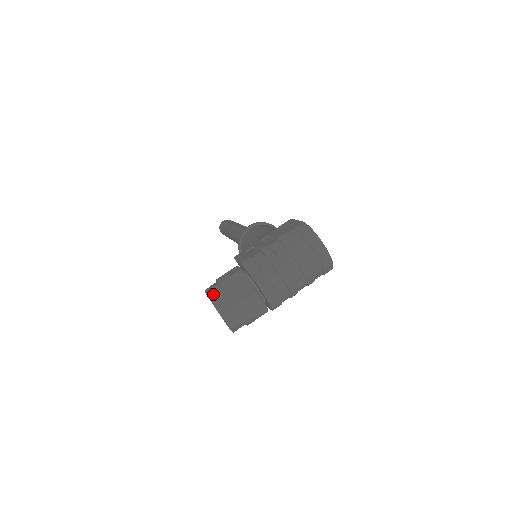
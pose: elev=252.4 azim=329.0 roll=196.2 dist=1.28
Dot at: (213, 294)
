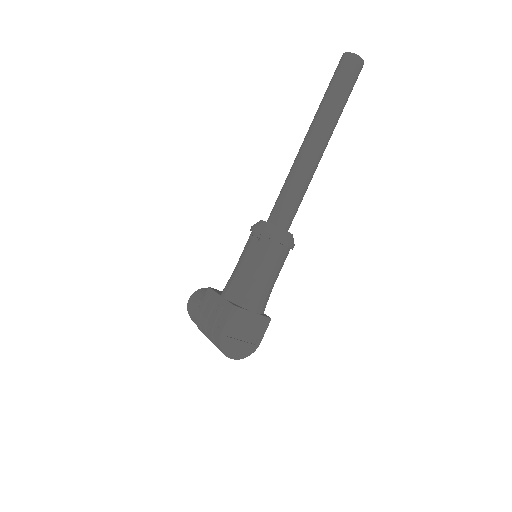
Dot at: (188, 310)
